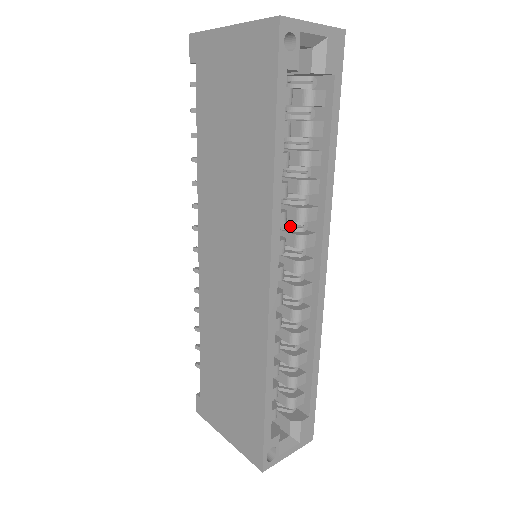
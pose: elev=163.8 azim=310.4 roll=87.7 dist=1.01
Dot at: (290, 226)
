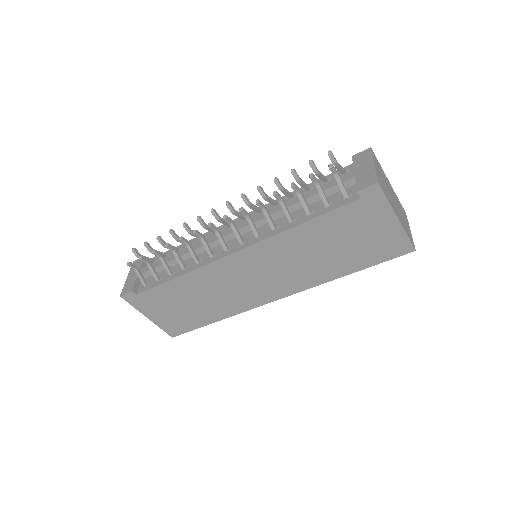
Dot at: occluded
